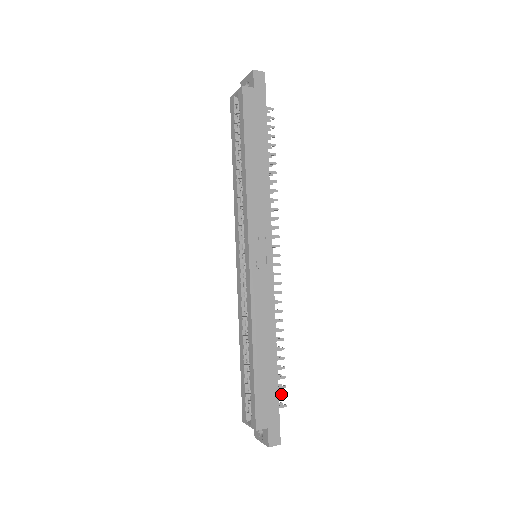
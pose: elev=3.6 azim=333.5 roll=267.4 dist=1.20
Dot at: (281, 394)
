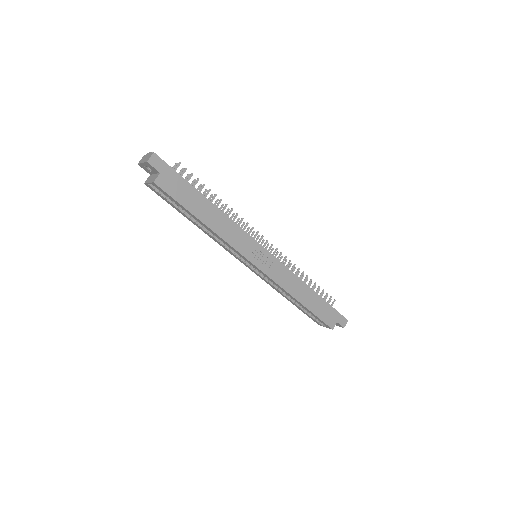
Dot at: (327, 296)
